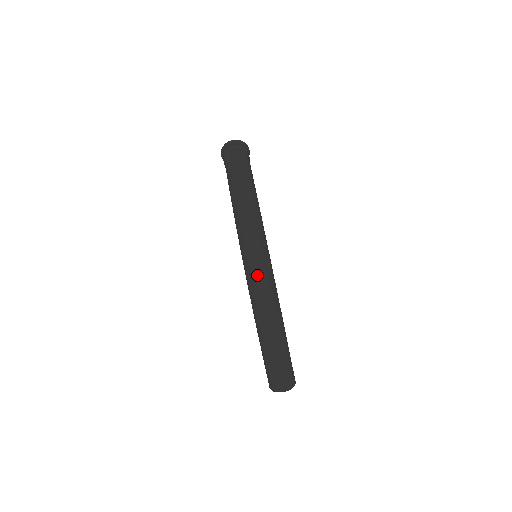
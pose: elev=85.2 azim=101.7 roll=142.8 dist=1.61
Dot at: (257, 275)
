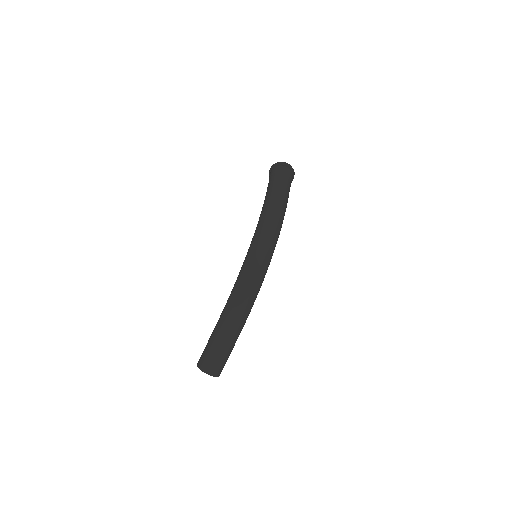
Dot at: (256, 269)
